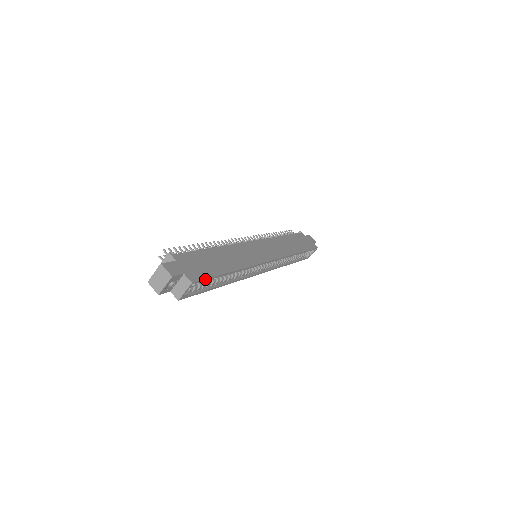
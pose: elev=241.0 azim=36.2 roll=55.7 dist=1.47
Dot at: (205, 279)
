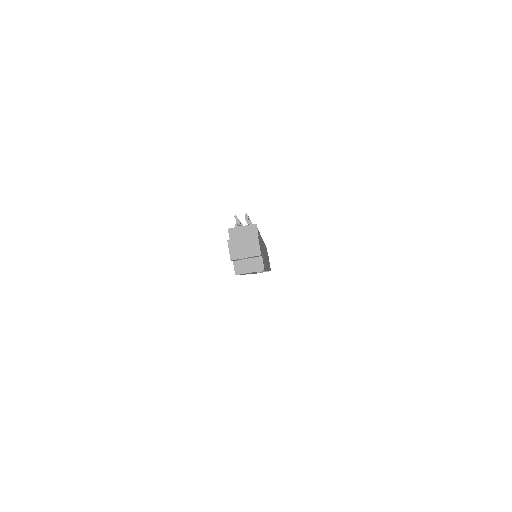
Dot at: occluded
